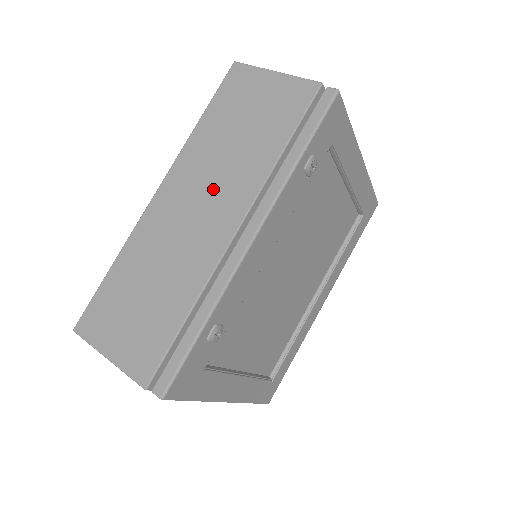
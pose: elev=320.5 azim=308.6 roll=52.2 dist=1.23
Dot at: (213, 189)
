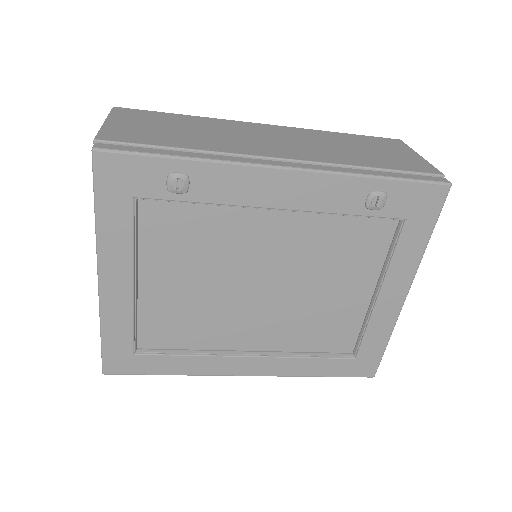
Dot at: (300, 144)
